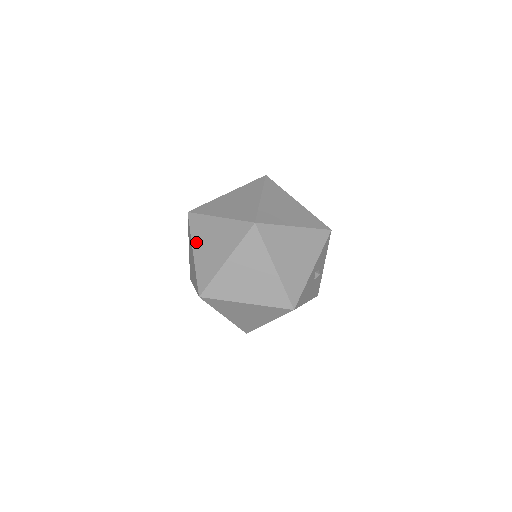
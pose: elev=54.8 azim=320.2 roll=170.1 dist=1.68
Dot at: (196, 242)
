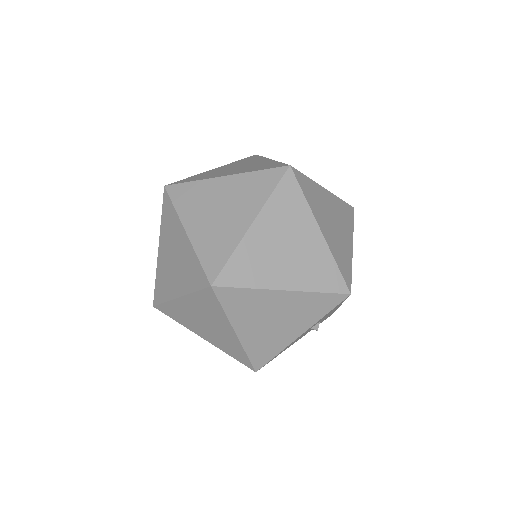
Dot at: (162, 238)
